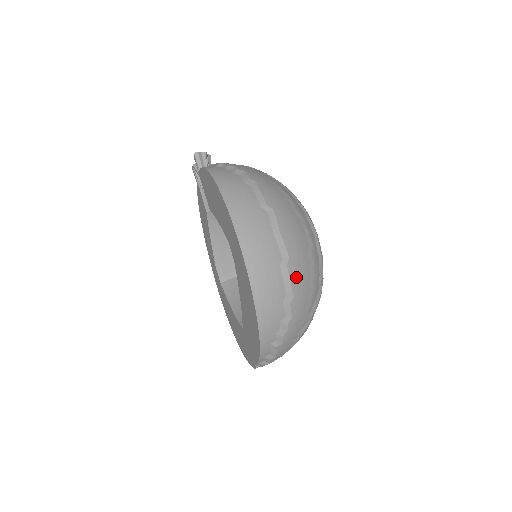
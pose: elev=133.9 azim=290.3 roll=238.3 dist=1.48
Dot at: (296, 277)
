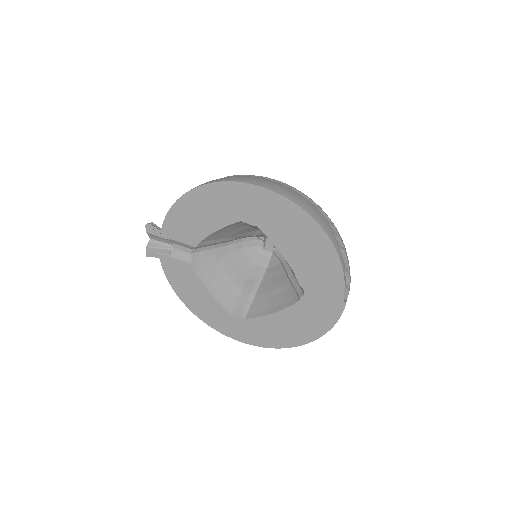
Dot at: occluded
